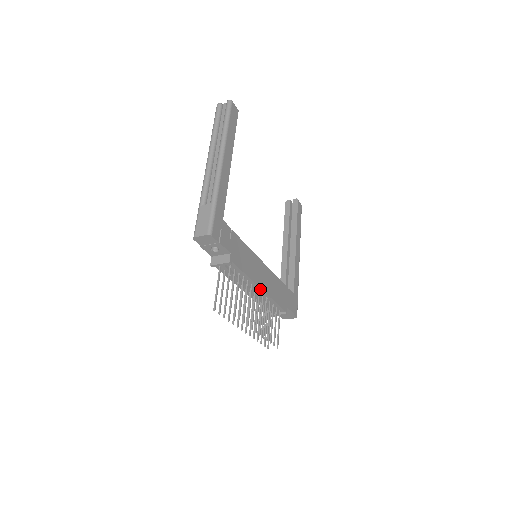
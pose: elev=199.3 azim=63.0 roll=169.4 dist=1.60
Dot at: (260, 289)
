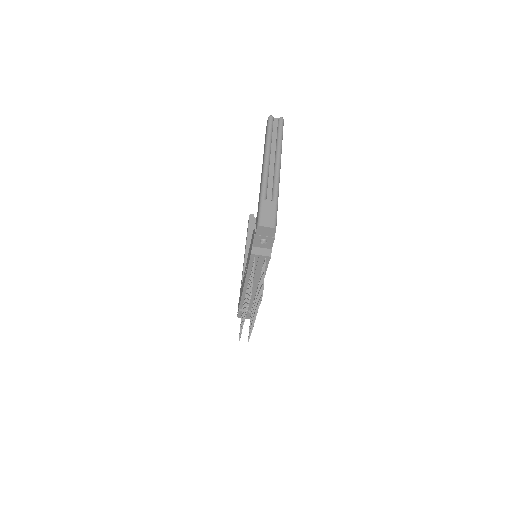
Dot at: occluded
